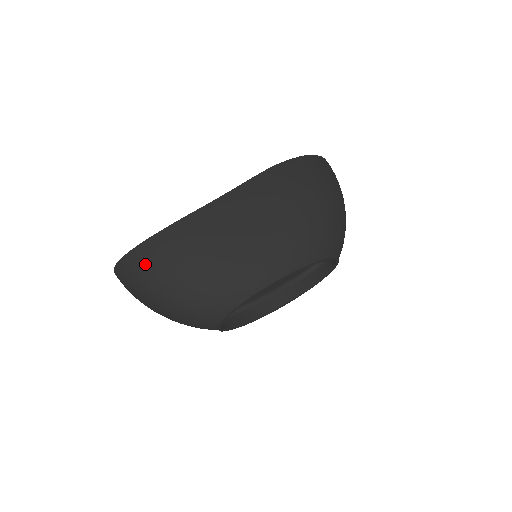
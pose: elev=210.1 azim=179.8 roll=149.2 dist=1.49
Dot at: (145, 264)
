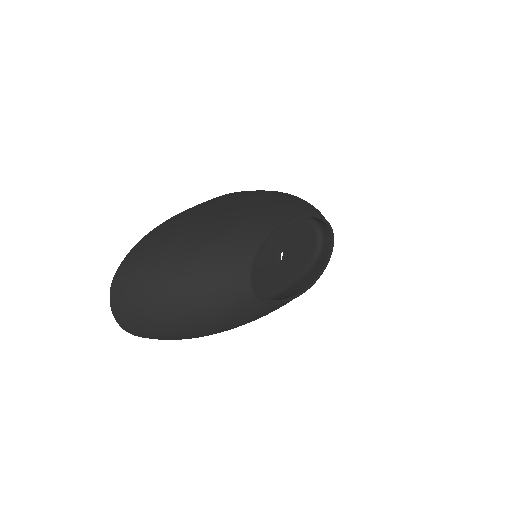
Dot at: (147, 252)
